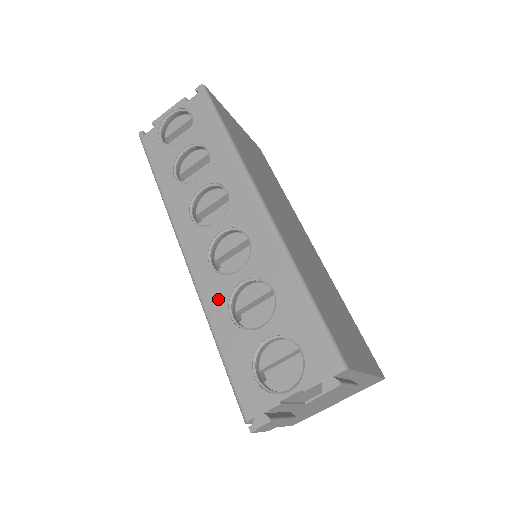
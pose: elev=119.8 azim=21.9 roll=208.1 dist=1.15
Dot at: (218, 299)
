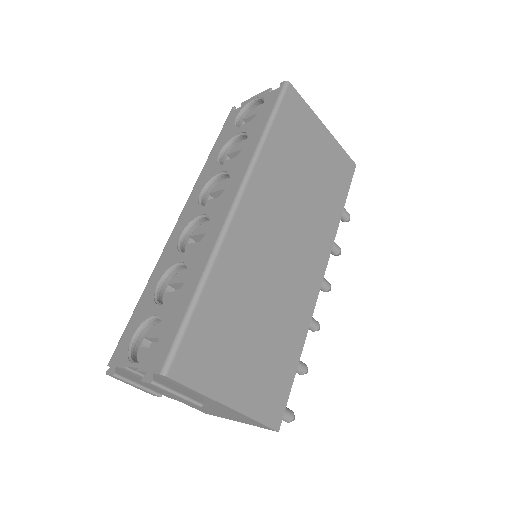
Dot at: (163, 266)
